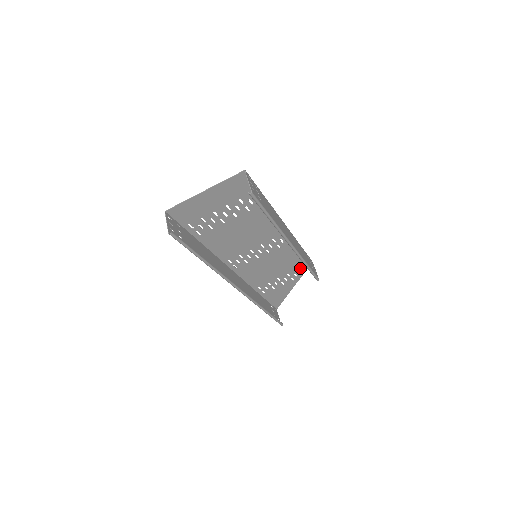
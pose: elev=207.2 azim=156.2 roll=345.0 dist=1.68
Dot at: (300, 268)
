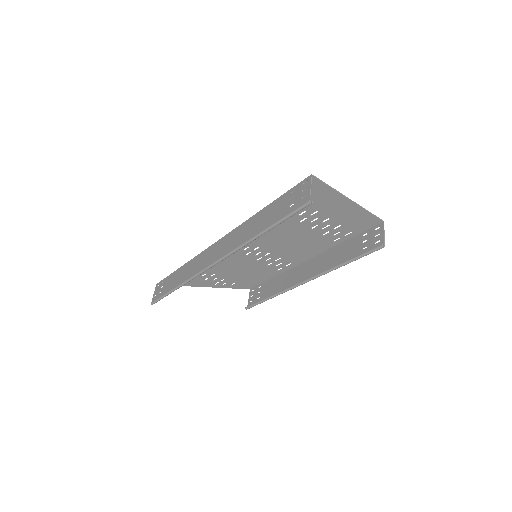
Dot at: (237, 284)
